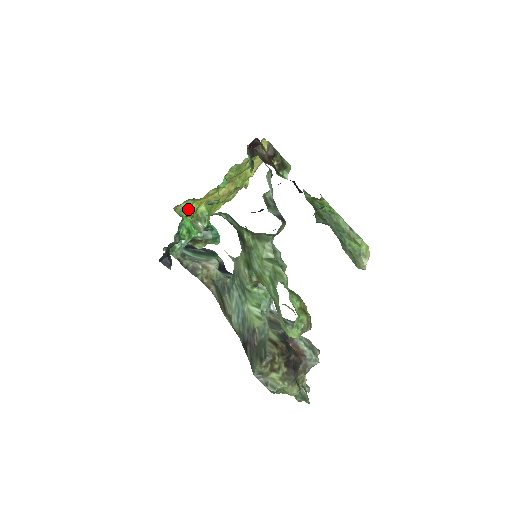
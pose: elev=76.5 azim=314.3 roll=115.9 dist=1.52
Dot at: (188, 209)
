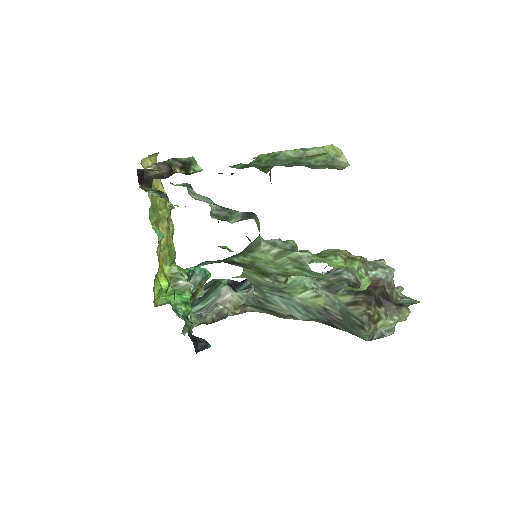
Dot at: (161, 287)
